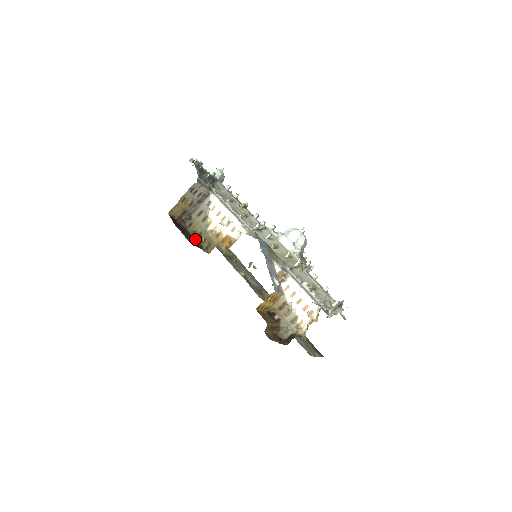
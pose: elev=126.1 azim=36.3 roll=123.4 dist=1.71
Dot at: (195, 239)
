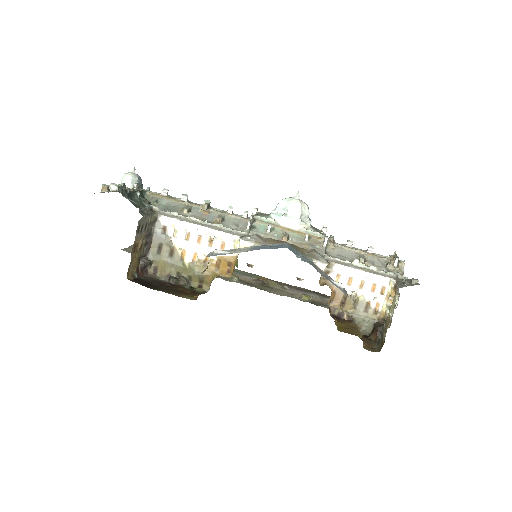
Dot at: (178, 285)
